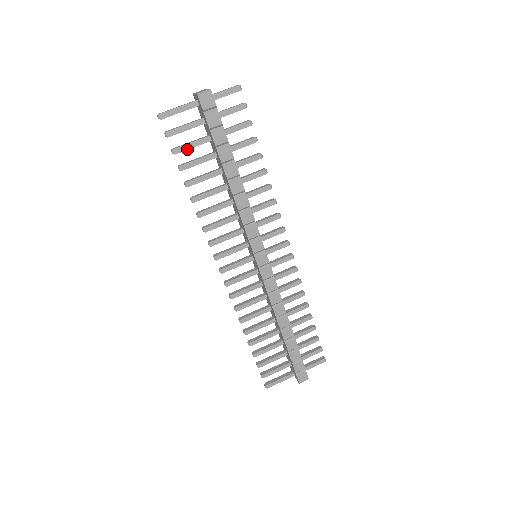
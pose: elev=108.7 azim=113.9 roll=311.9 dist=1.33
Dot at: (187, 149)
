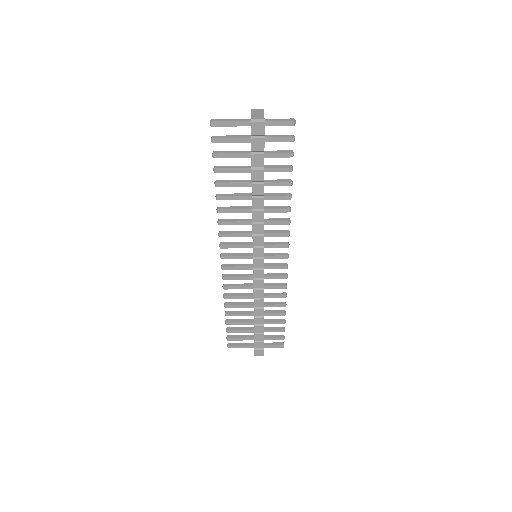
Dot at: (227, 157)
